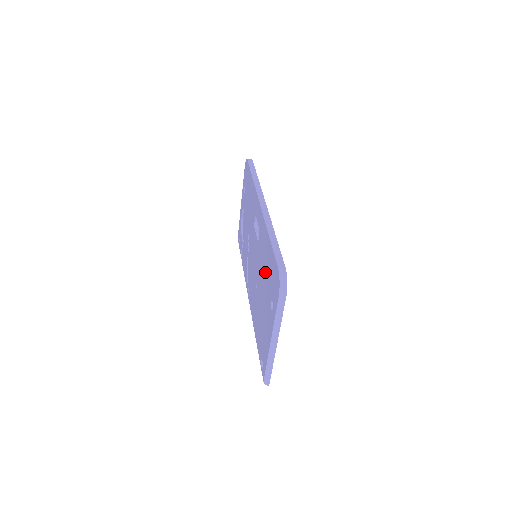
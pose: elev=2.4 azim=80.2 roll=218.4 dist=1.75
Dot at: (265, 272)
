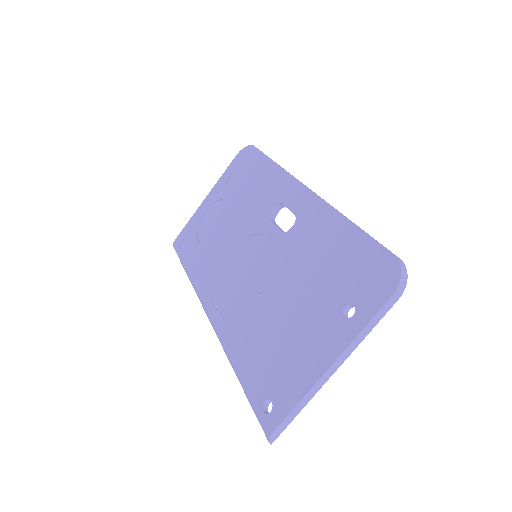
Dot at: (319, 268)
